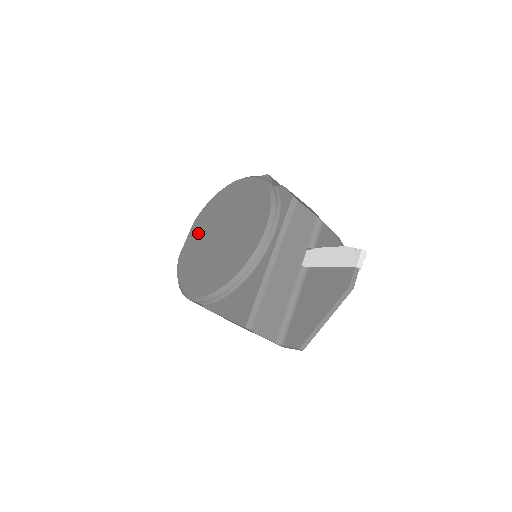
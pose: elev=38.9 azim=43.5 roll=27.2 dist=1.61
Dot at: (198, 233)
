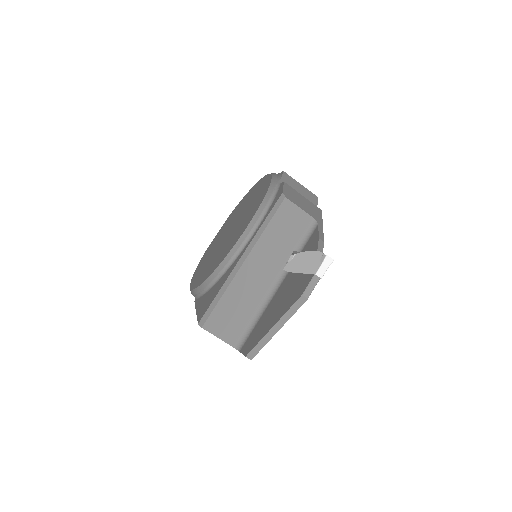
Dot at: (222, 229)
